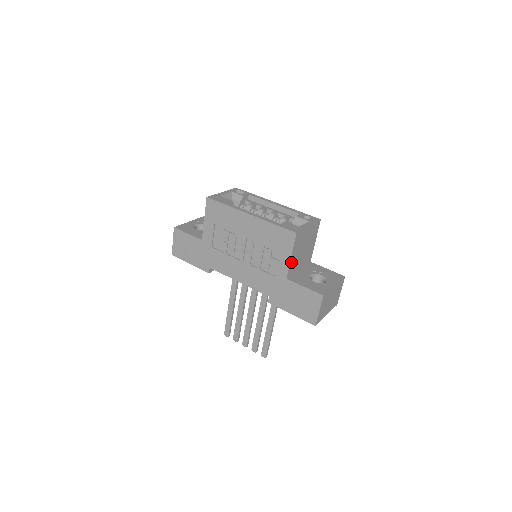
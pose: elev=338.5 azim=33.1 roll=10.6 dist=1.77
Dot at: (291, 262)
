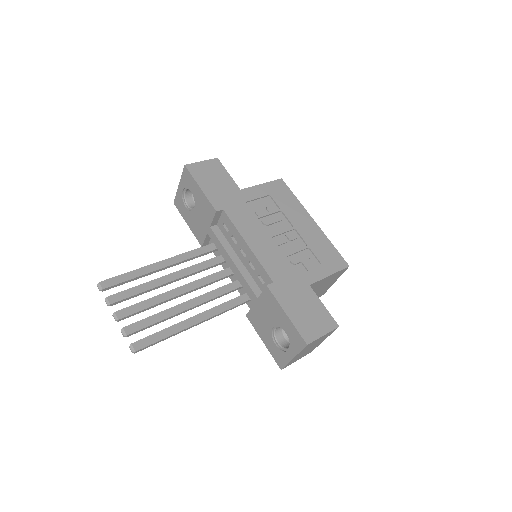
Dot at: (322, 280)
